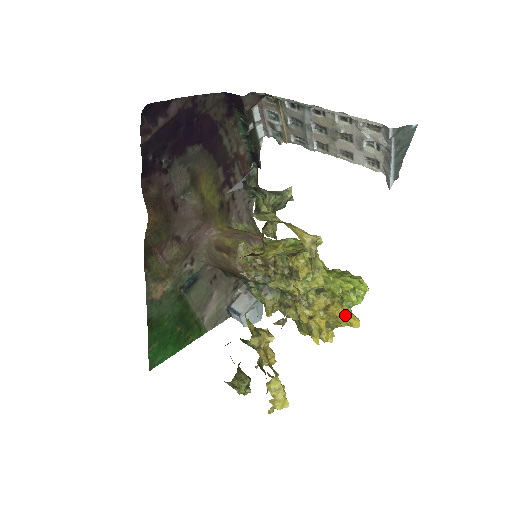
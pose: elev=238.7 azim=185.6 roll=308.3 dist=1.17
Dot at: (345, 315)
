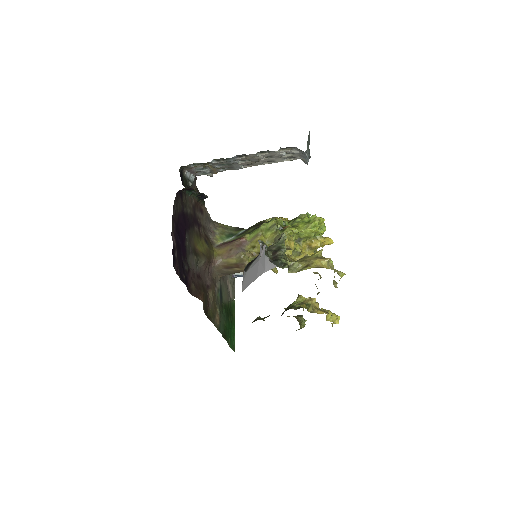
Dot at: (322, 243)
